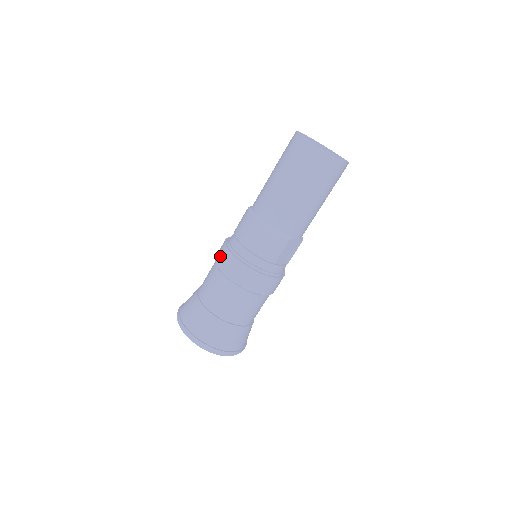
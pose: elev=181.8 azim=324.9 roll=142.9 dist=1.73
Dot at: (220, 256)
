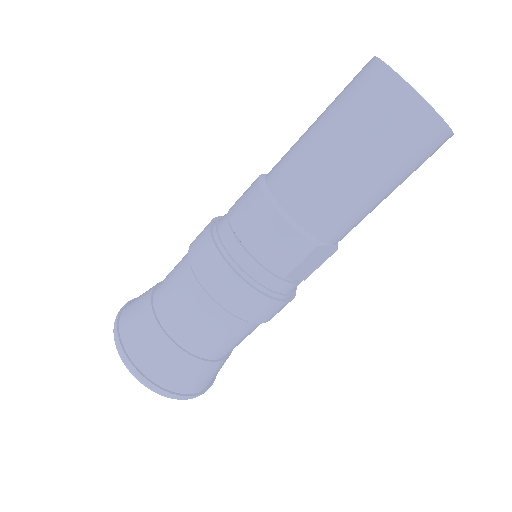
Dot at: (197, 245)
